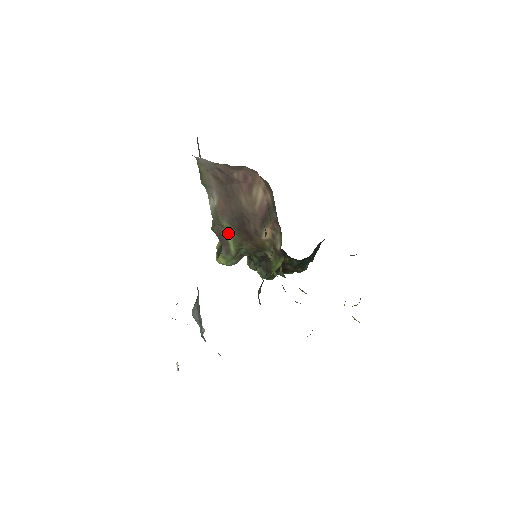
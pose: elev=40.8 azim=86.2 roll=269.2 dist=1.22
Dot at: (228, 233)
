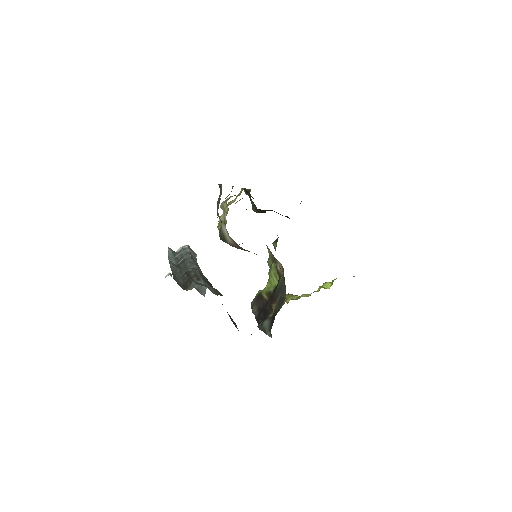
Dot at: occluded
